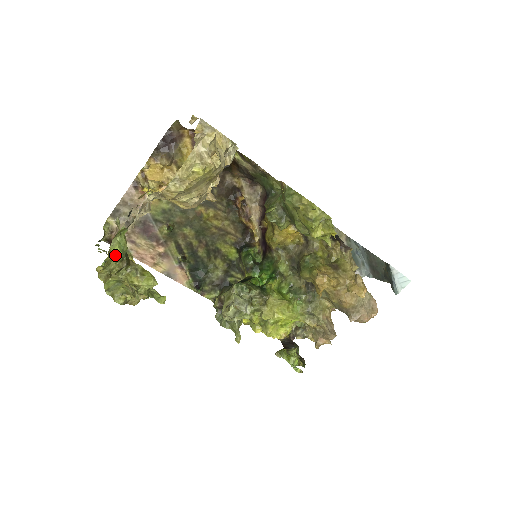
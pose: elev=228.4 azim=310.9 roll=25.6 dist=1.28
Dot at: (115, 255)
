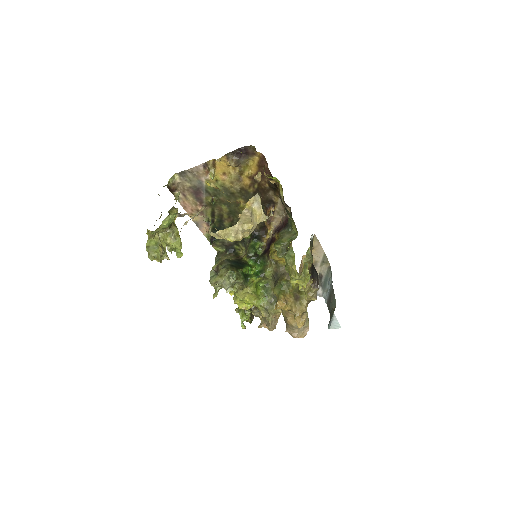
Dot at: (163, 225)
